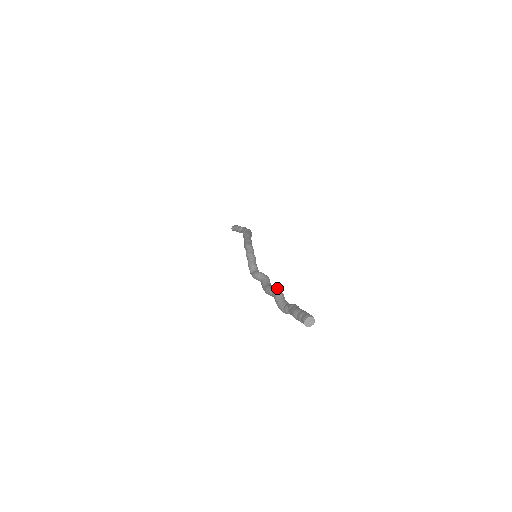
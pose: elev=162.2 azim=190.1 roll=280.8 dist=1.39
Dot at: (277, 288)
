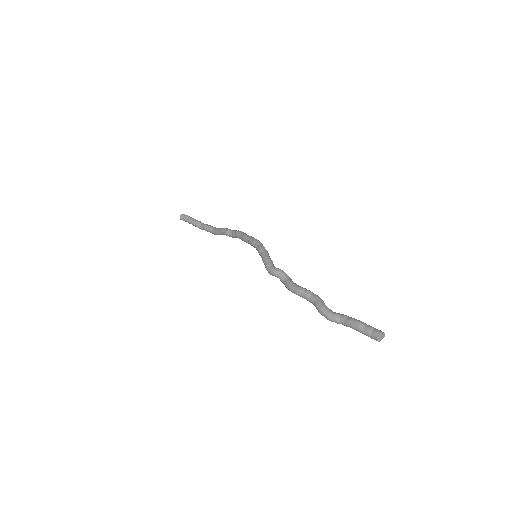
Dot at: (315, 294)
